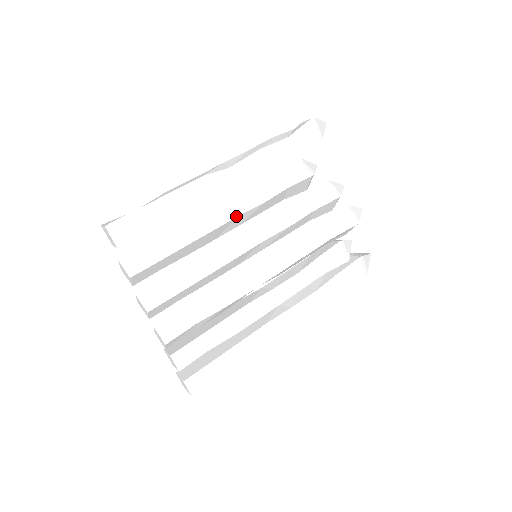
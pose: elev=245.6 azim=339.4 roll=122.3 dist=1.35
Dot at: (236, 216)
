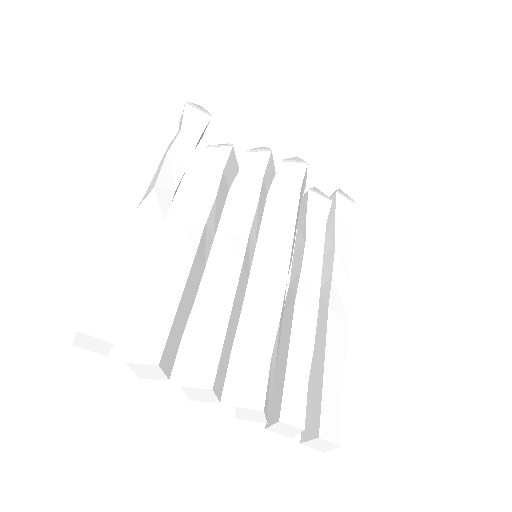
Dot at: (203, 226)
